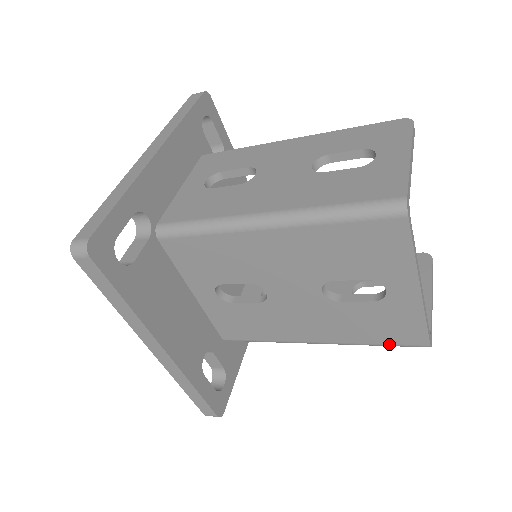
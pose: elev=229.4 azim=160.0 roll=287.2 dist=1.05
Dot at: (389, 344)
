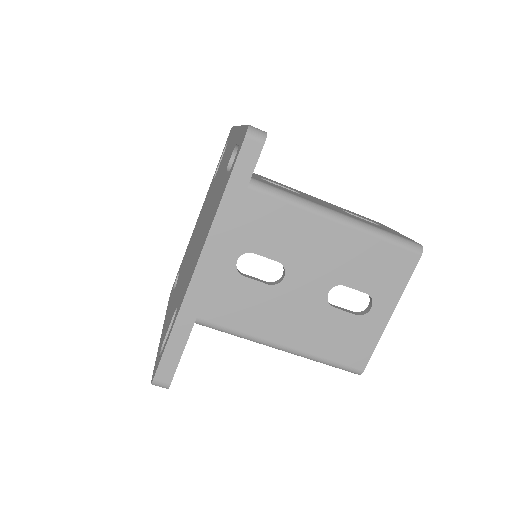
Dot at: (337, 362)
